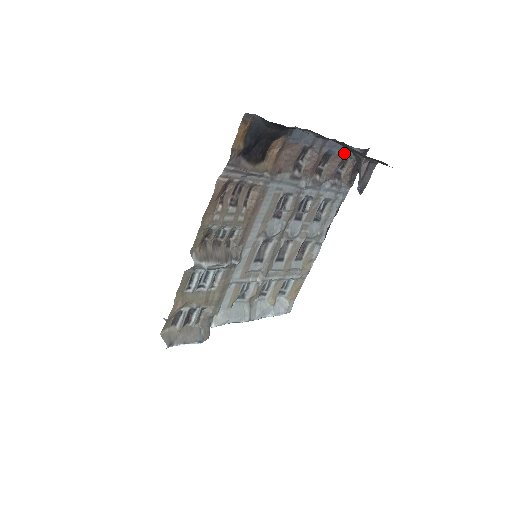
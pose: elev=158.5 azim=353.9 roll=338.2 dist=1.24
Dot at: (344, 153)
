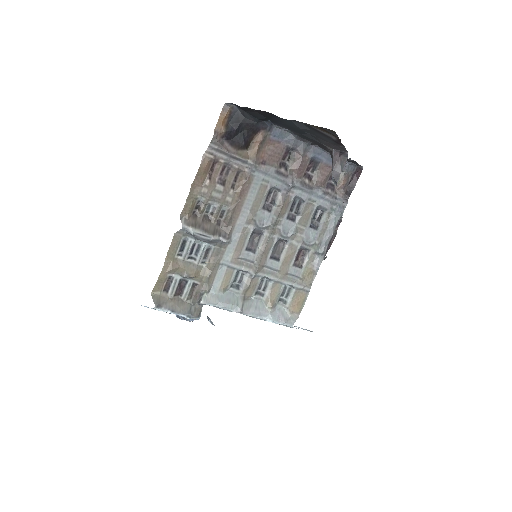
Dot at: occluded
